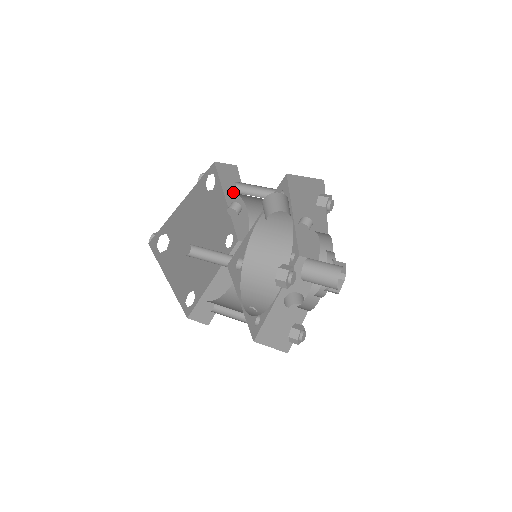
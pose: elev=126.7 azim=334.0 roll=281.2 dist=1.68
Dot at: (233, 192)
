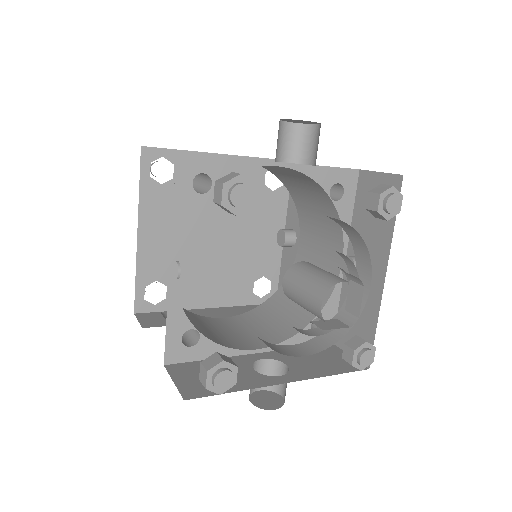
Dot at: (296, 212)
